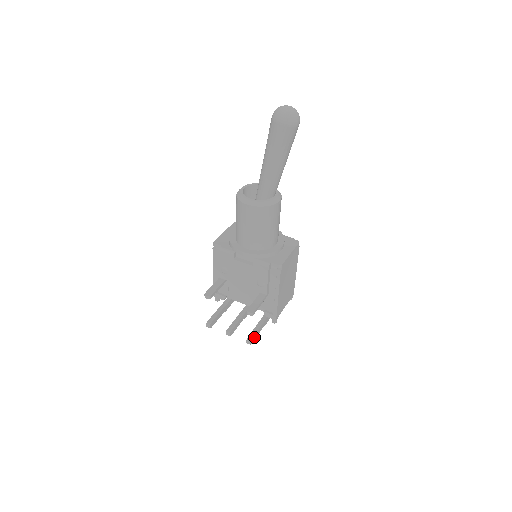
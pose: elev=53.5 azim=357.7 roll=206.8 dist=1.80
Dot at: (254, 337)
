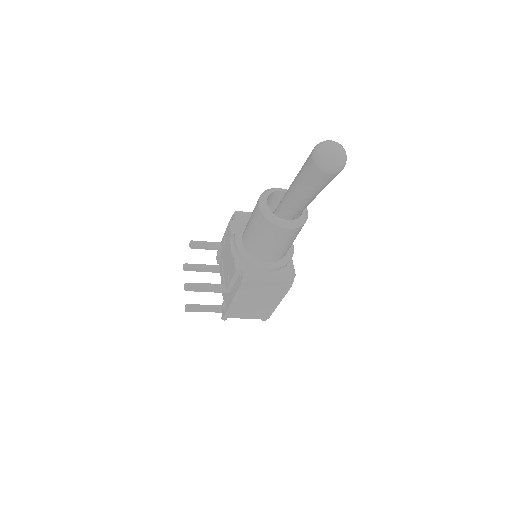
Dot at: (194, 310)
